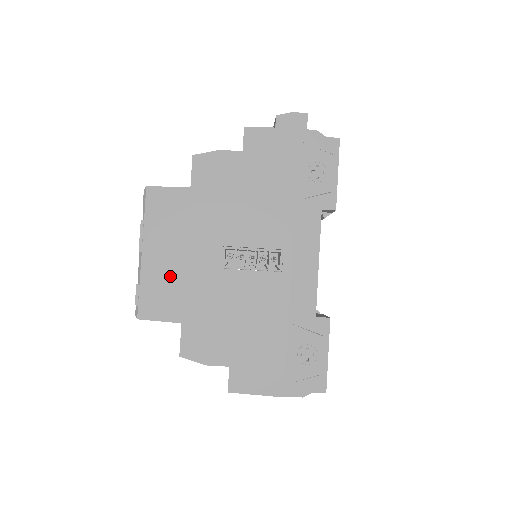
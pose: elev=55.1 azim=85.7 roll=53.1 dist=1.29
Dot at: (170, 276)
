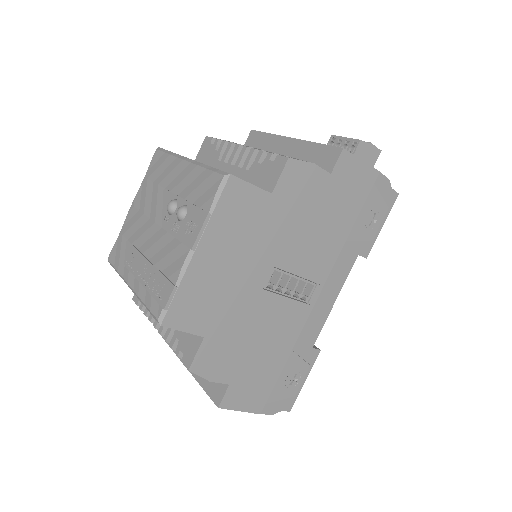
Dot at: (213, 285)
